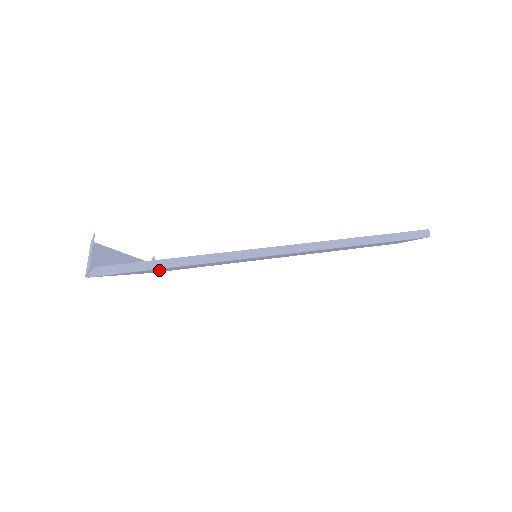
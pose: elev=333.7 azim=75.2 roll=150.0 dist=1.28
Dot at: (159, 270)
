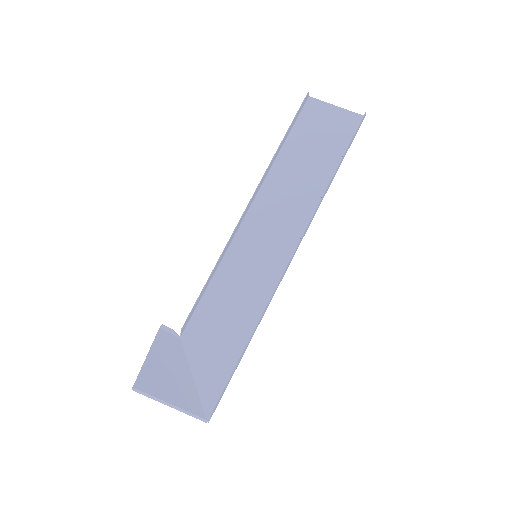
Dot at: (214, 348)
